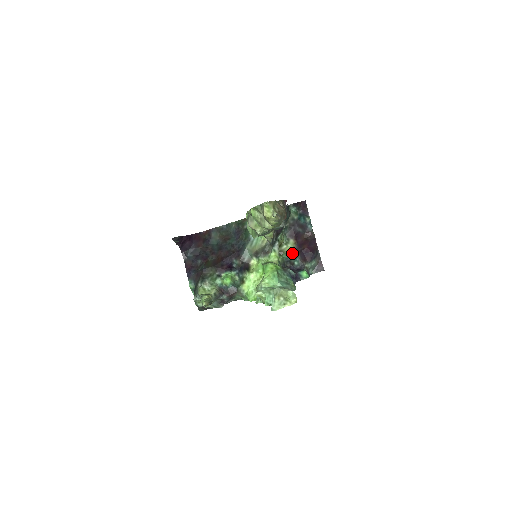
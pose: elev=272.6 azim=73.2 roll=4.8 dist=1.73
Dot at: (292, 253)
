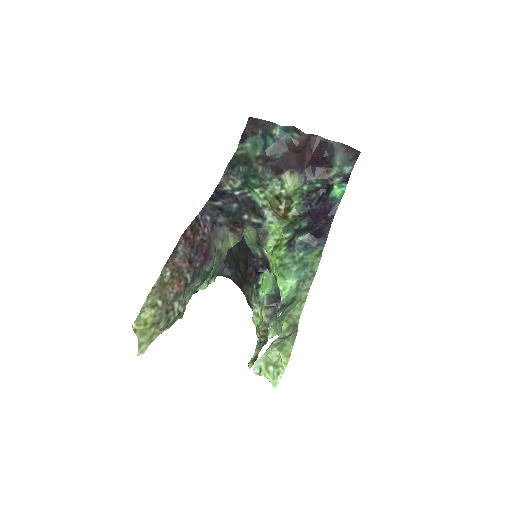
Dot at: (301, 185)
